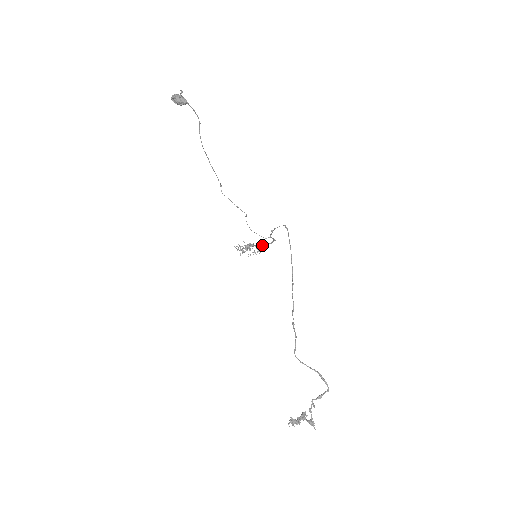
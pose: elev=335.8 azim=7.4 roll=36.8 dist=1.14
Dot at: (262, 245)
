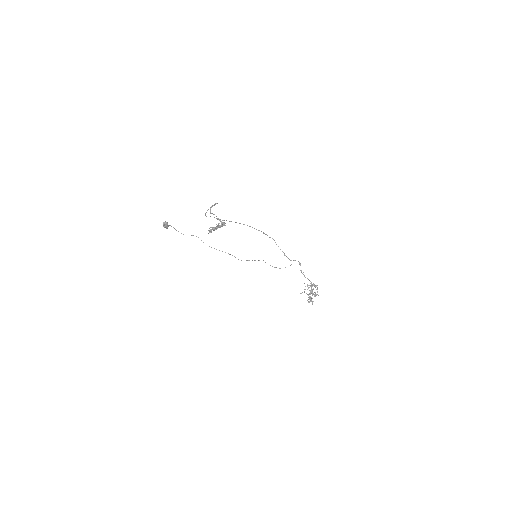
Dot at: (304, 276)
